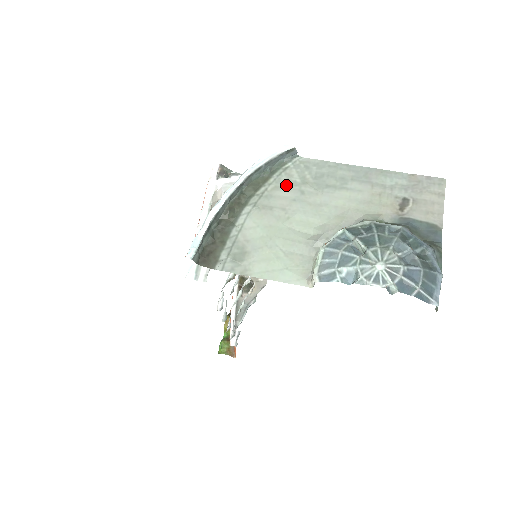
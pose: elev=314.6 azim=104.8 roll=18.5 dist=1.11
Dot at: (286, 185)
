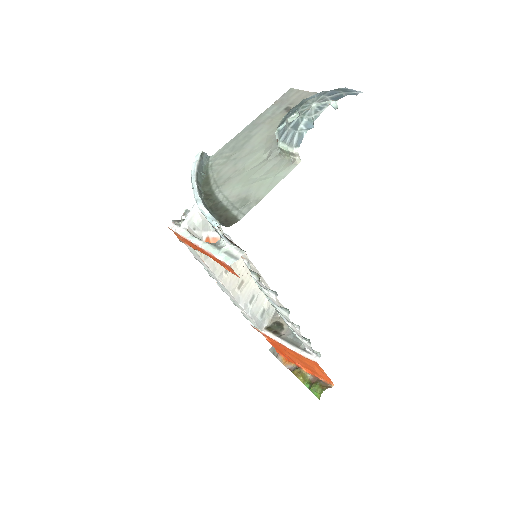
Dot at: (222, 167)
